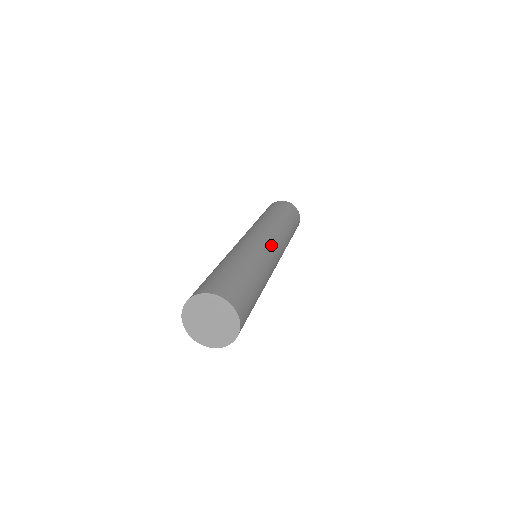
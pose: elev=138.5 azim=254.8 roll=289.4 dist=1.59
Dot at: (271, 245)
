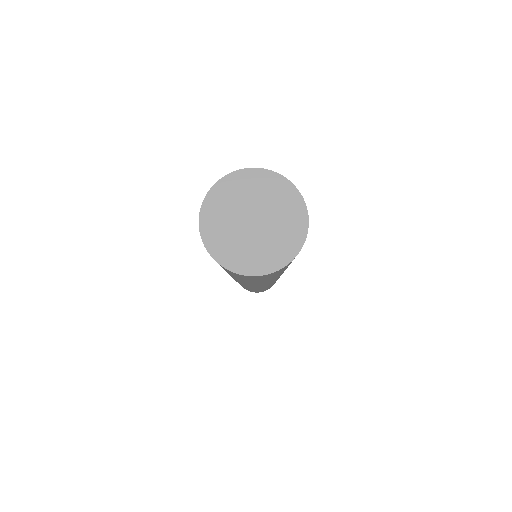
Dot at: occluded
